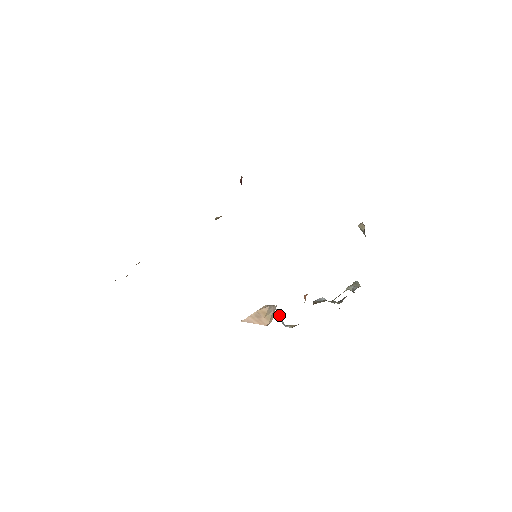
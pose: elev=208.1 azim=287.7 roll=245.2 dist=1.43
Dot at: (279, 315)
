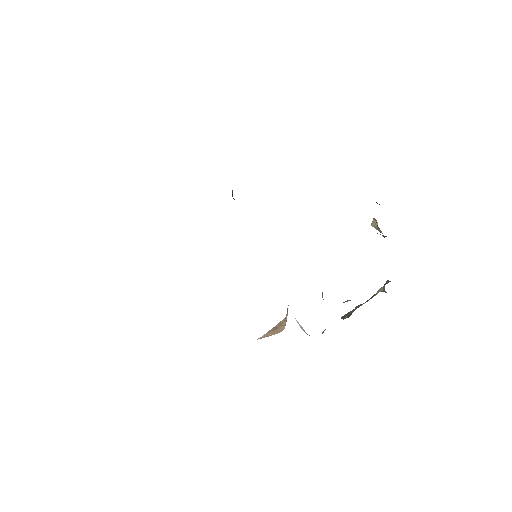
Dot at: (298, 322)
